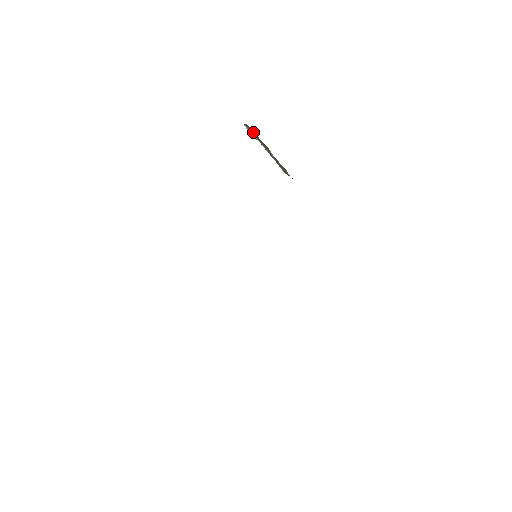
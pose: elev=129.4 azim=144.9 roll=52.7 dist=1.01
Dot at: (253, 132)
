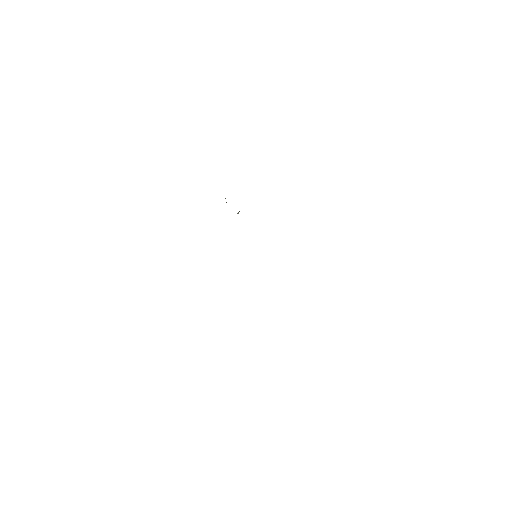
Dot at: occluded
